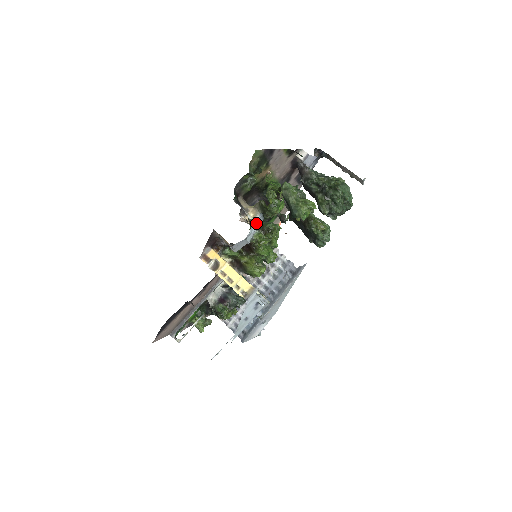
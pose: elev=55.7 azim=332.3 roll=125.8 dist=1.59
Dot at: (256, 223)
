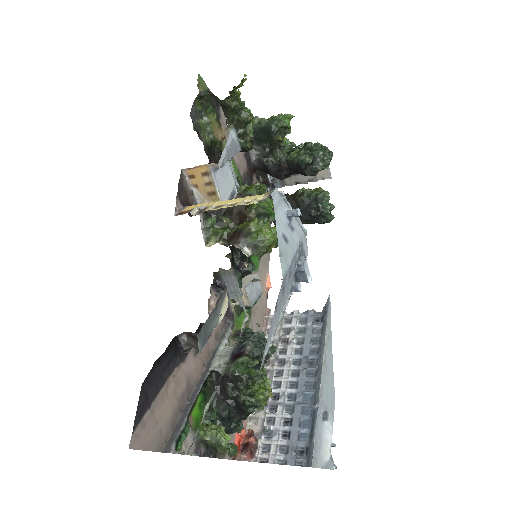
Dot at: (233, 136)
